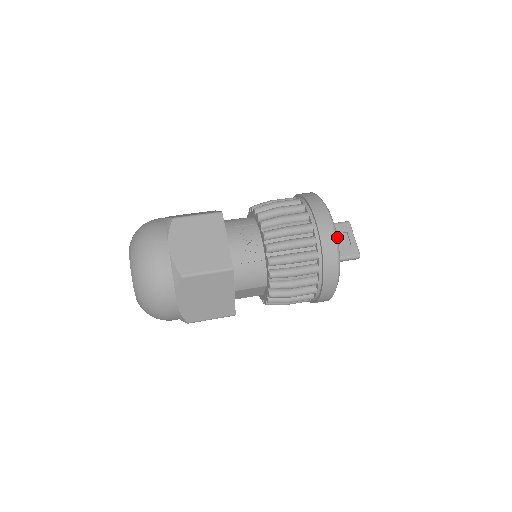
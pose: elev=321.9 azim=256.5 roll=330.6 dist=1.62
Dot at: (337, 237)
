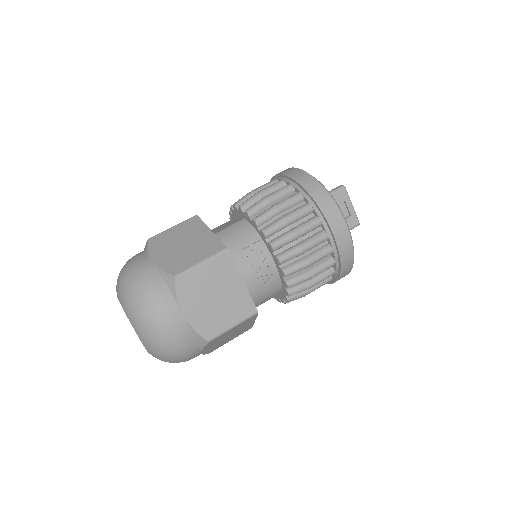
Dot at: (351, 237)
